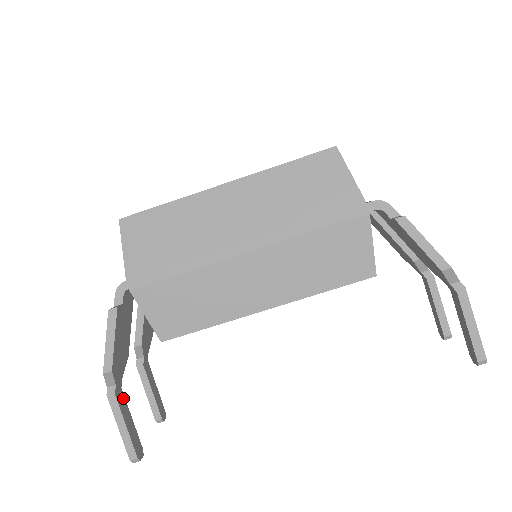
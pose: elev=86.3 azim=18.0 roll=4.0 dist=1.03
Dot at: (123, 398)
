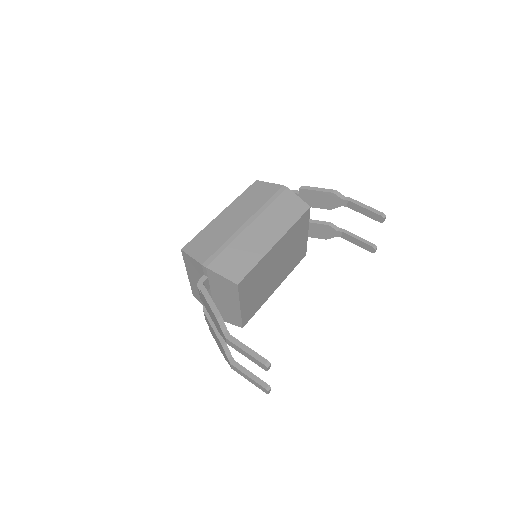
Dot at: occluded
